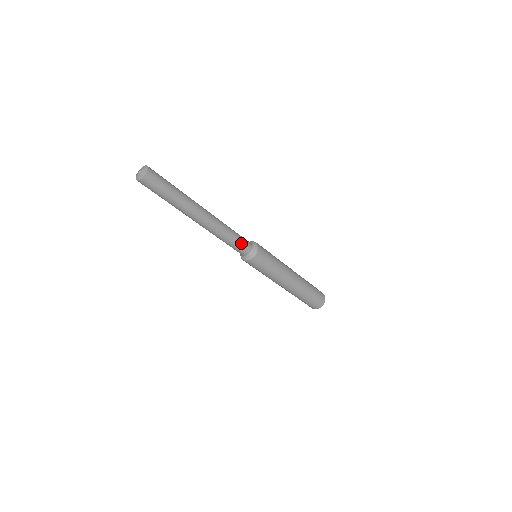
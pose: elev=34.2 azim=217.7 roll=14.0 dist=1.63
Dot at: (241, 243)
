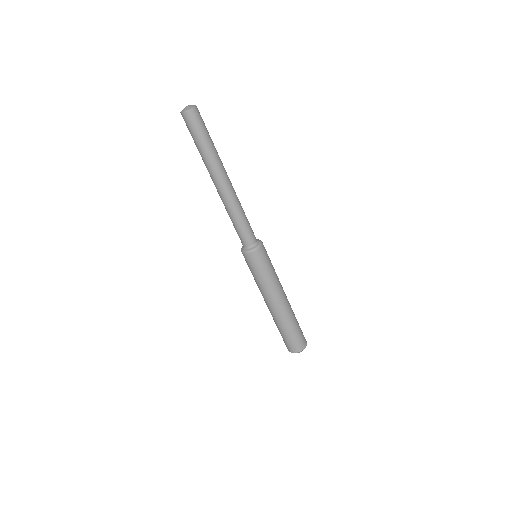
Dot at: (250, 227)
